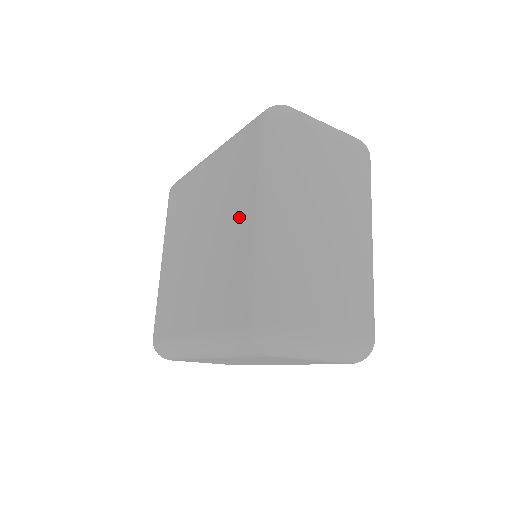
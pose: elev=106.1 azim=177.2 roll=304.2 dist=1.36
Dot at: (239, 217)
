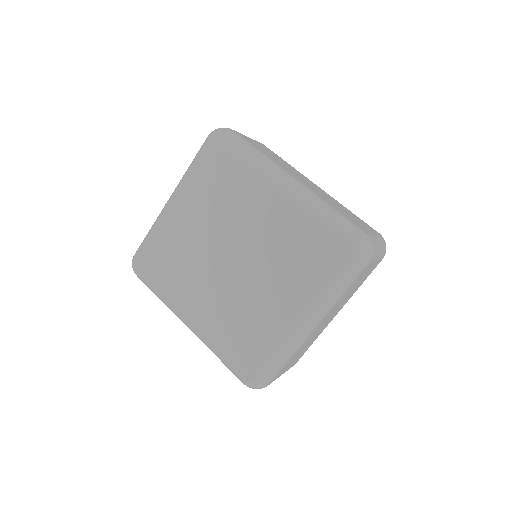
Dot at: (282, 296)
